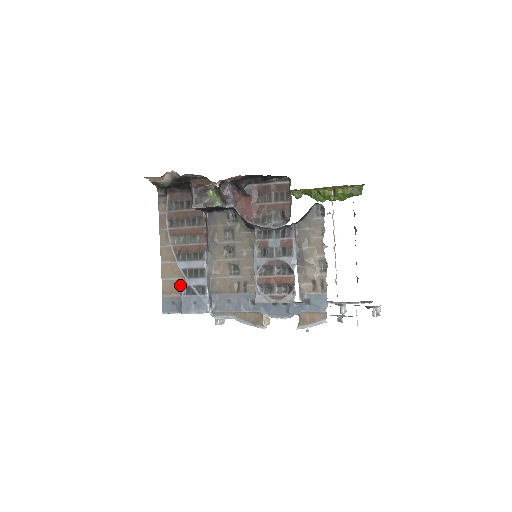
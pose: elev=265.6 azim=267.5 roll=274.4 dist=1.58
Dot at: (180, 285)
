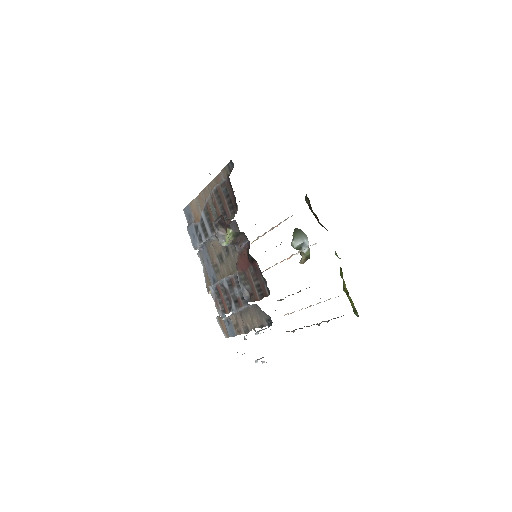
Dot at: (199, 216)
